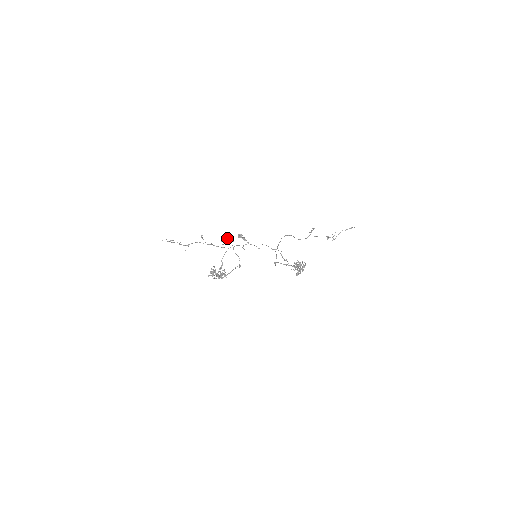
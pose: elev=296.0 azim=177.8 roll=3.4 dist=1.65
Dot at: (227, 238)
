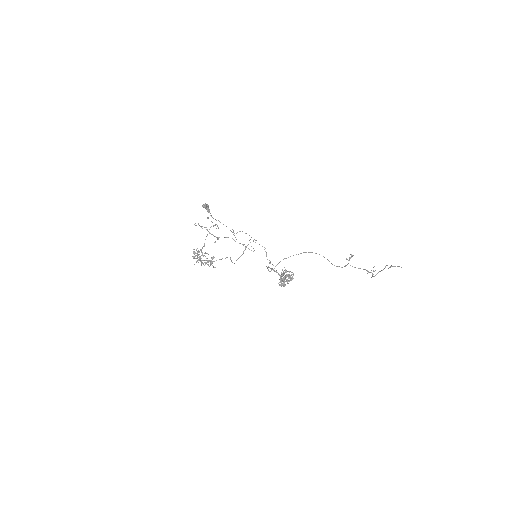
Dot at: (254, 239)
